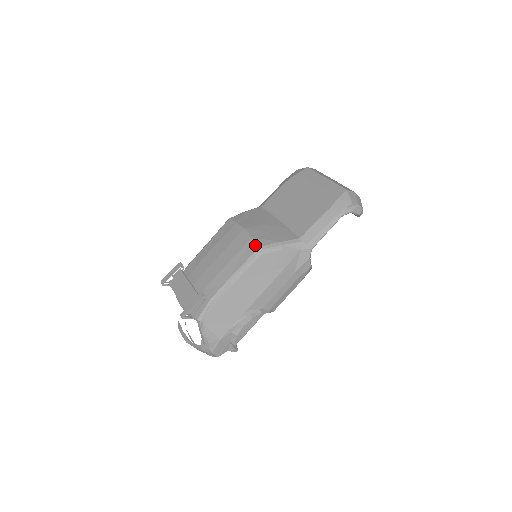
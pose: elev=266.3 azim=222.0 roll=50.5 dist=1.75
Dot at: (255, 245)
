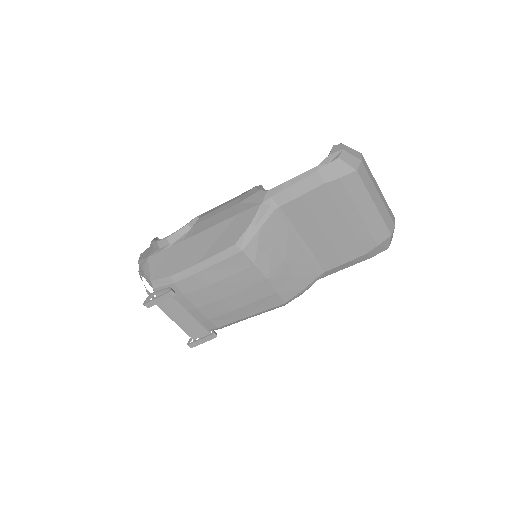
Dot at: (280, 301)
